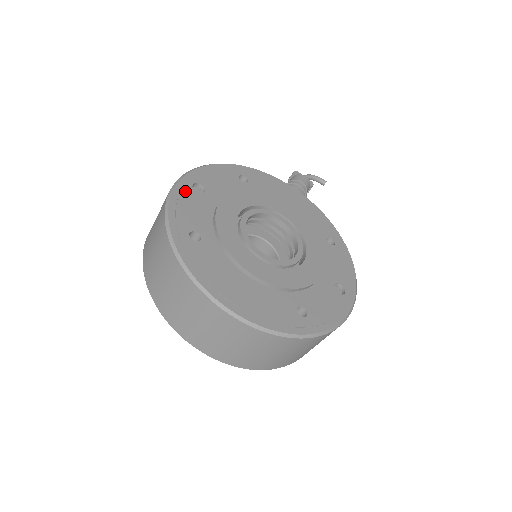
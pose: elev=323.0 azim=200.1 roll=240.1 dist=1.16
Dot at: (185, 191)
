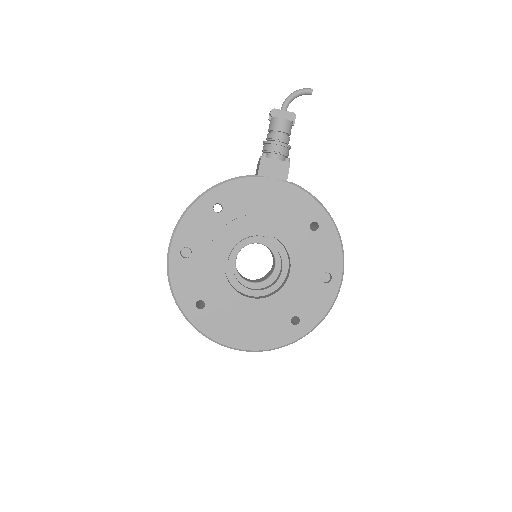
Dot at: (177, 265)
